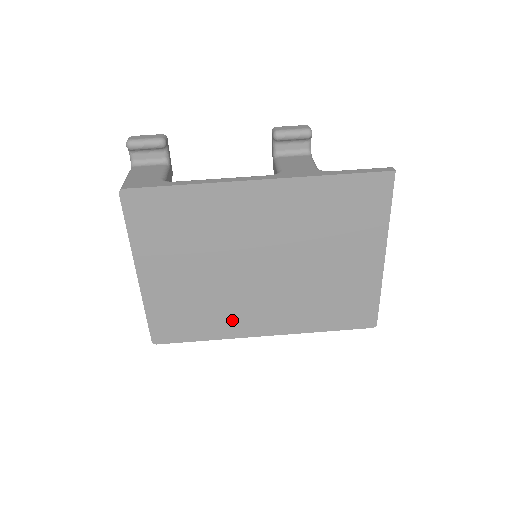
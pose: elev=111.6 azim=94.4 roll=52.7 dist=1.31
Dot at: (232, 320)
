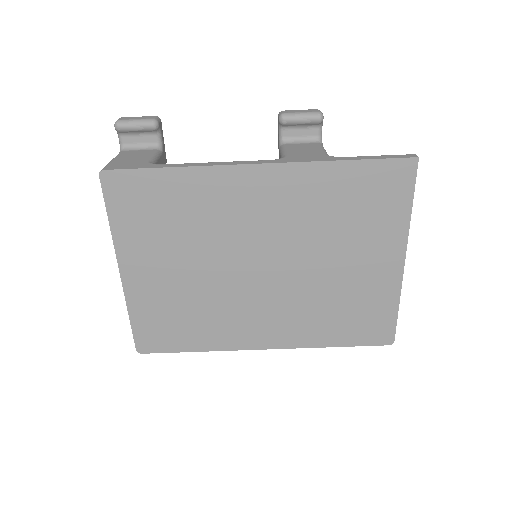
Dot at: (227, 329)
